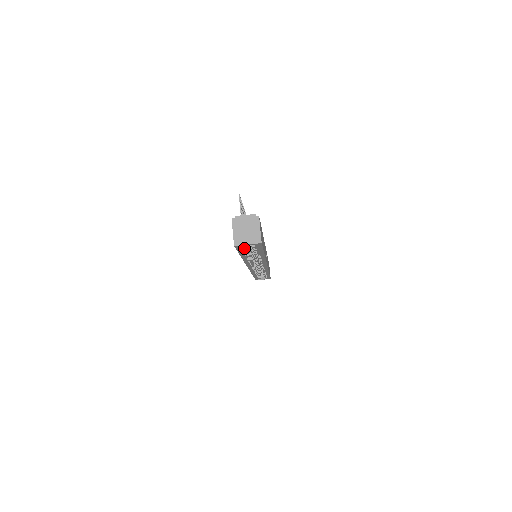
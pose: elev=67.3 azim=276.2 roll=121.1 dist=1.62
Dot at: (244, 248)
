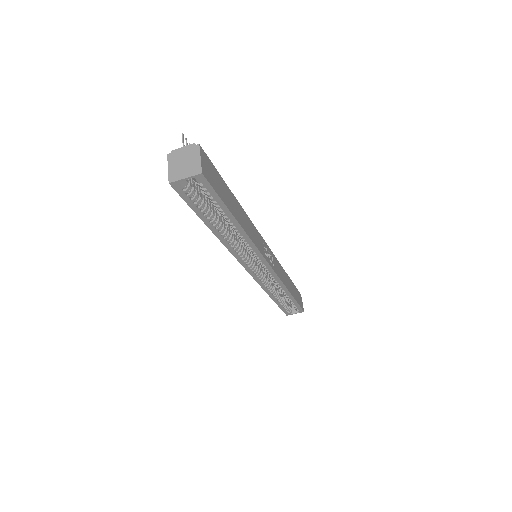
Dot at: (194, 197)
